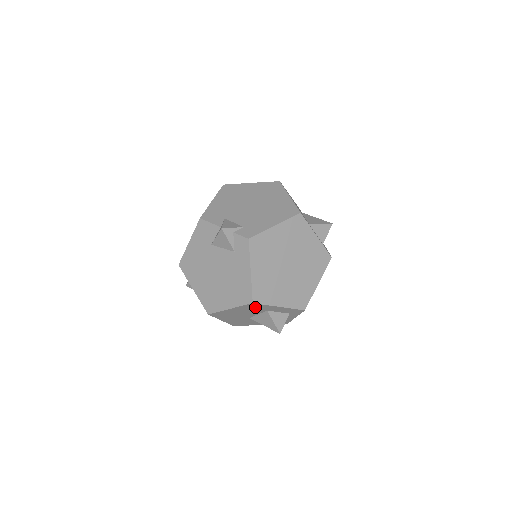
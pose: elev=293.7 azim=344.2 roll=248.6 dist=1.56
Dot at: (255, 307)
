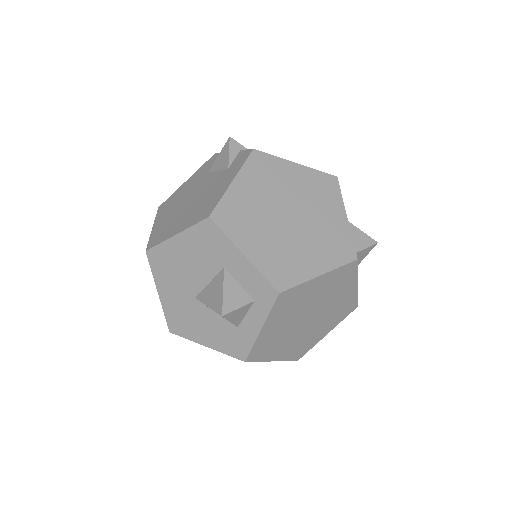
Dot at: (210, 242)
